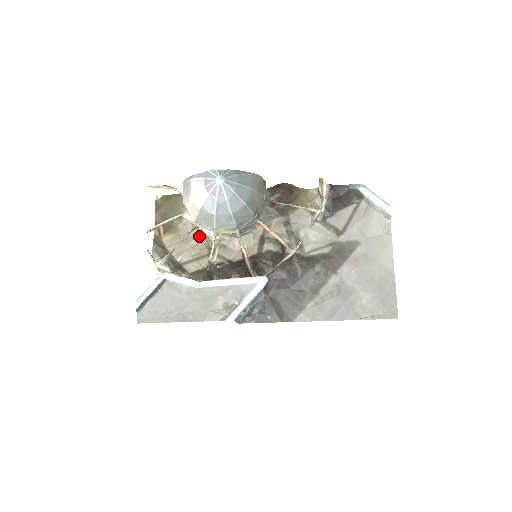
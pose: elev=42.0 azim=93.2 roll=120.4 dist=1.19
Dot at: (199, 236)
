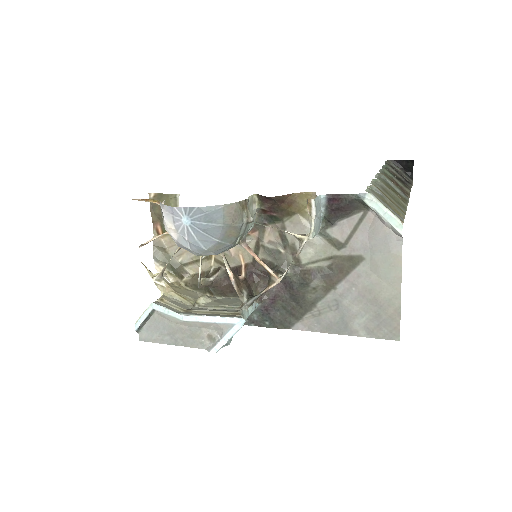
Dot at: occluded
